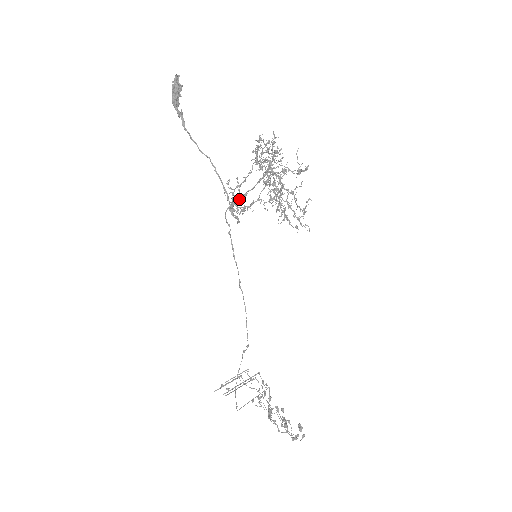
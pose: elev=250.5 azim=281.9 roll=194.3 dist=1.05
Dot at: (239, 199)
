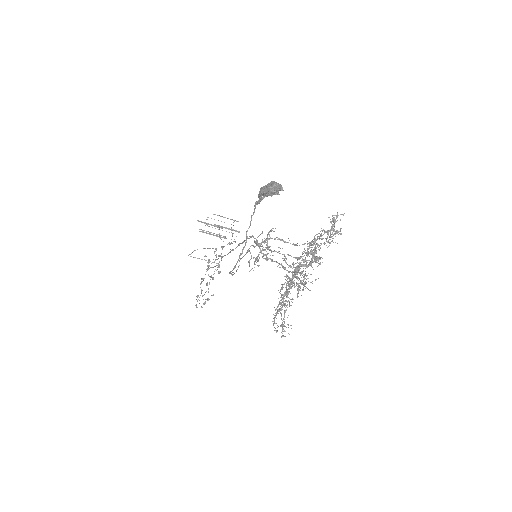
Dot at: (256, 259)
